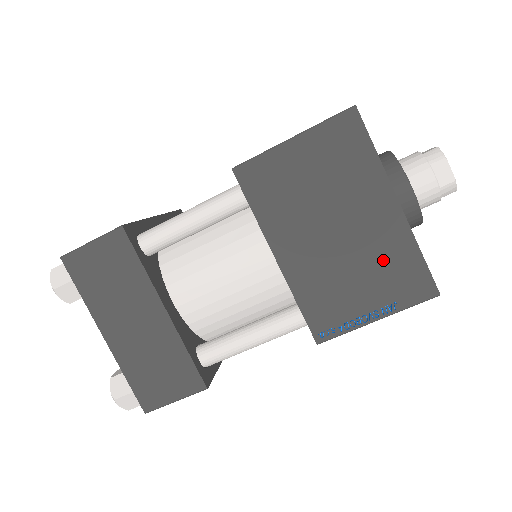
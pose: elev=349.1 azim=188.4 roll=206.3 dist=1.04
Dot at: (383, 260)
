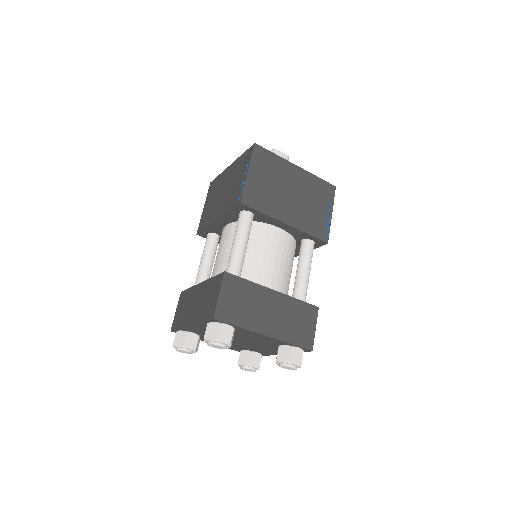
Dot at: (237, 170)
